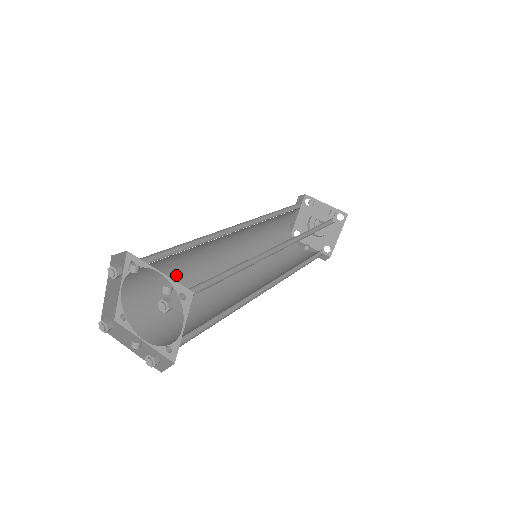
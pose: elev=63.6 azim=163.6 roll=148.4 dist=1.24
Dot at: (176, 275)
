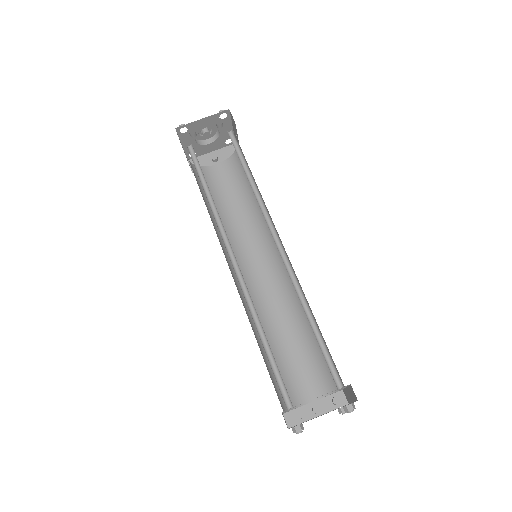
Dot at: (260, 347)
